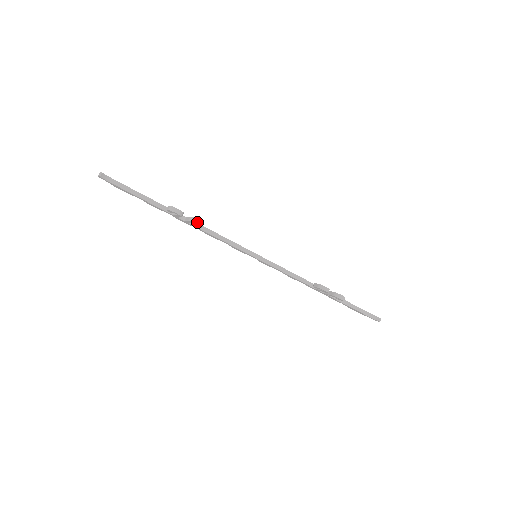
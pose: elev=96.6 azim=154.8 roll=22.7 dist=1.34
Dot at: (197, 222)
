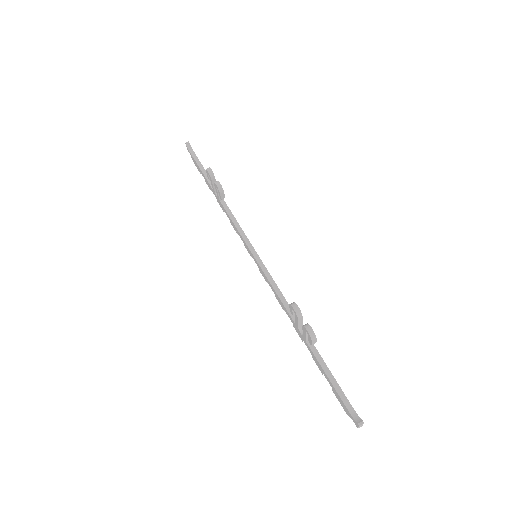
Dot at: (217, 183)
